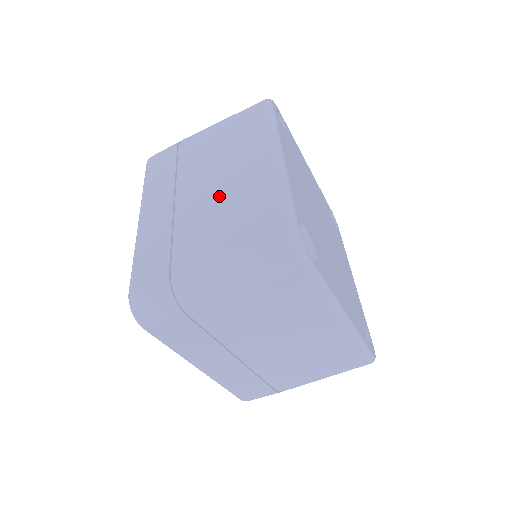
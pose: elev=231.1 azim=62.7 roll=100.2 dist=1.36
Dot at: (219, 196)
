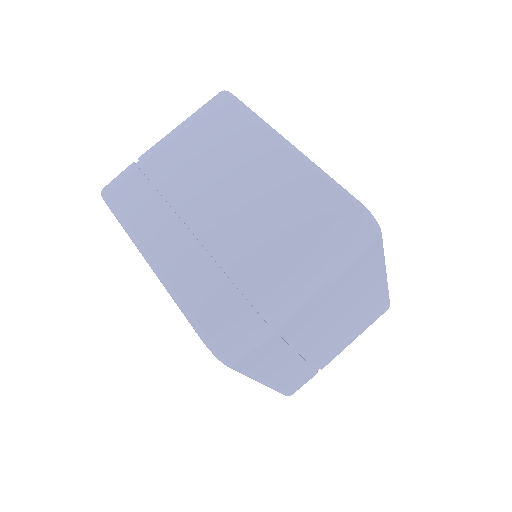
Dot at: occluded
